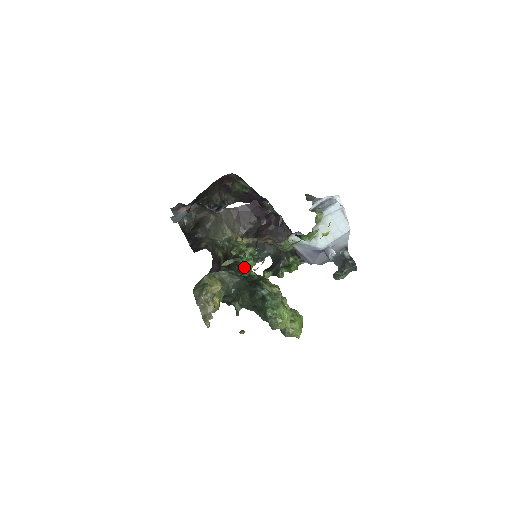
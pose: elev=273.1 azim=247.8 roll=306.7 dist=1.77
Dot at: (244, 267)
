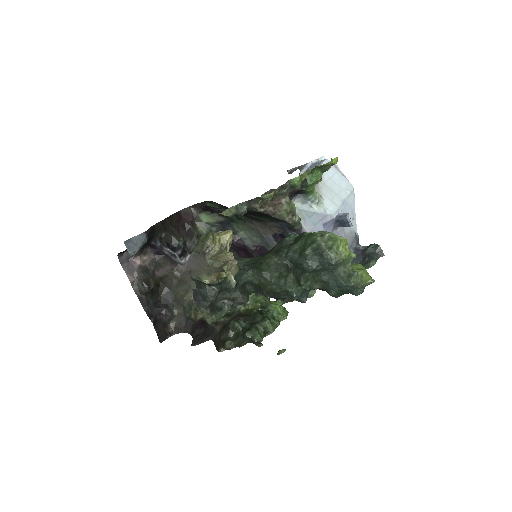
Dot at: occluded
